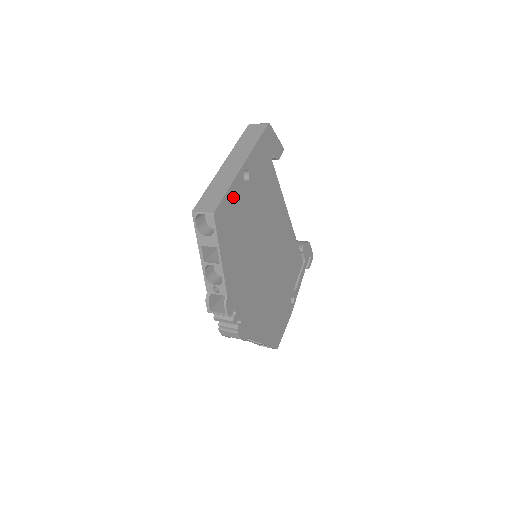
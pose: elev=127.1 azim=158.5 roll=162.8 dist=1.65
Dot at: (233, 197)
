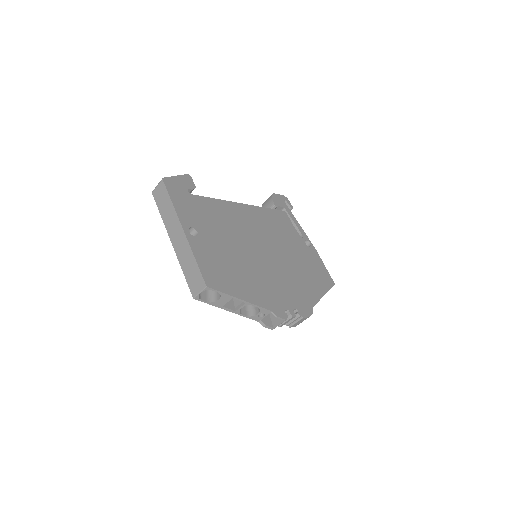
Dot at: (203, 257)
